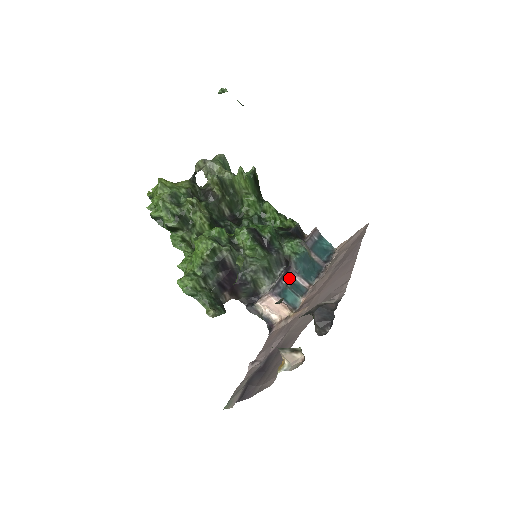
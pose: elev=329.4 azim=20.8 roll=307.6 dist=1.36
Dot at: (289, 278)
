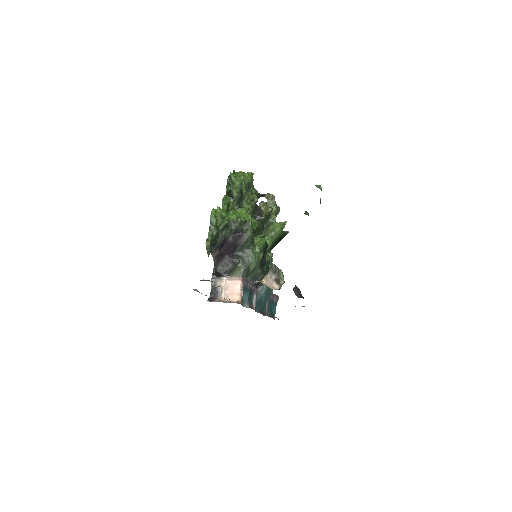
Dot at: (253, 290)
